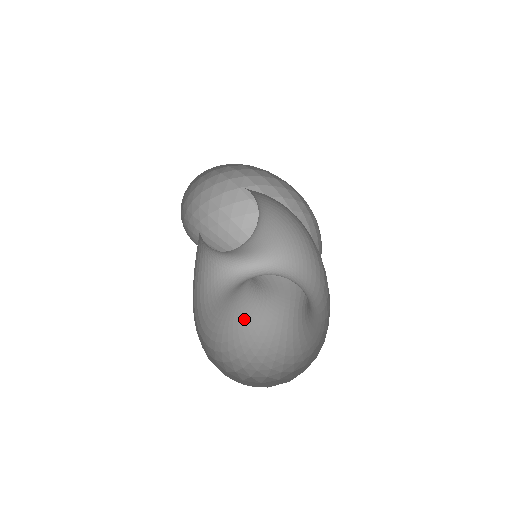
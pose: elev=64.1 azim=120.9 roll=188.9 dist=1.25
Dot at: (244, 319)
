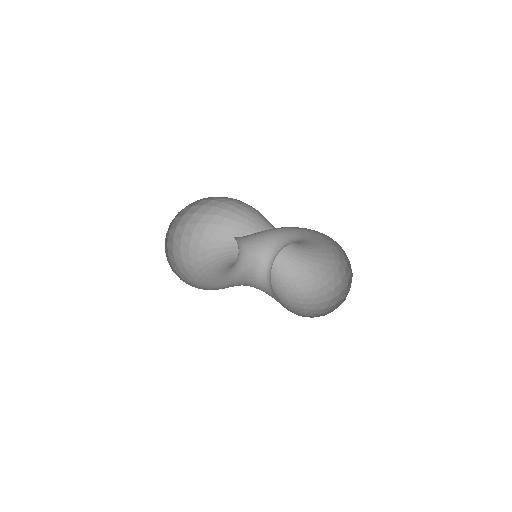
Dot at: (272, 282)
